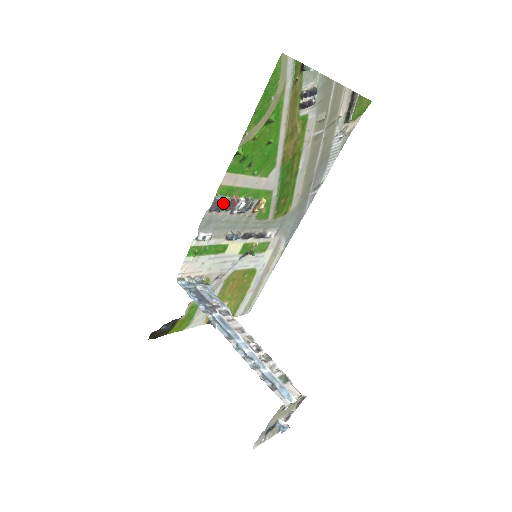
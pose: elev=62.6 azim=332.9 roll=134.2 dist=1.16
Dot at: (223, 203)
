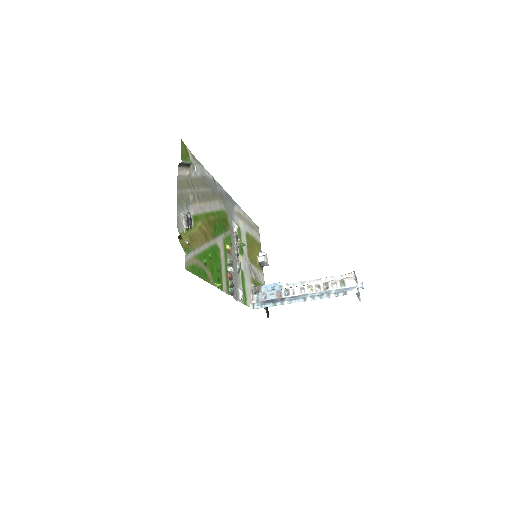
Dot at: (231, 287)
